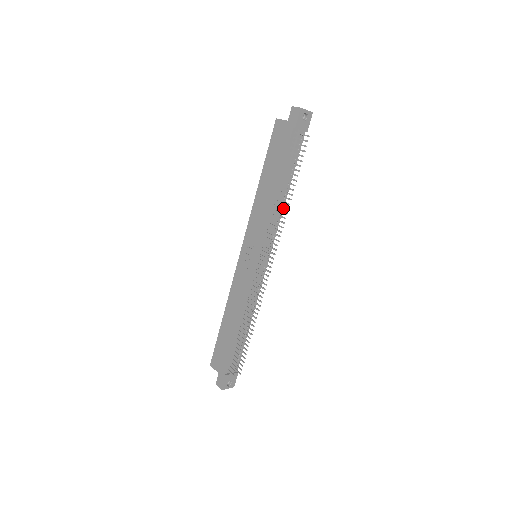
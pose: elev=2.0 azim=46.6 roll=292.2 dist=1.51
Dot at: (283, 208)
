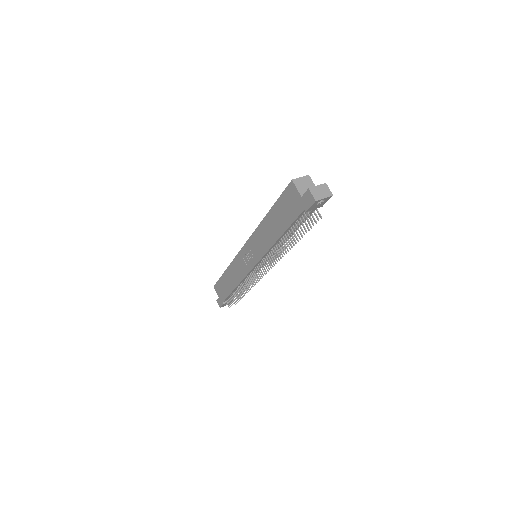
Dot at: occluded
